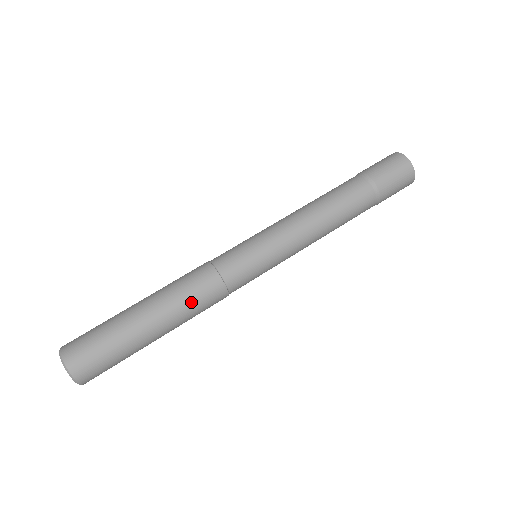
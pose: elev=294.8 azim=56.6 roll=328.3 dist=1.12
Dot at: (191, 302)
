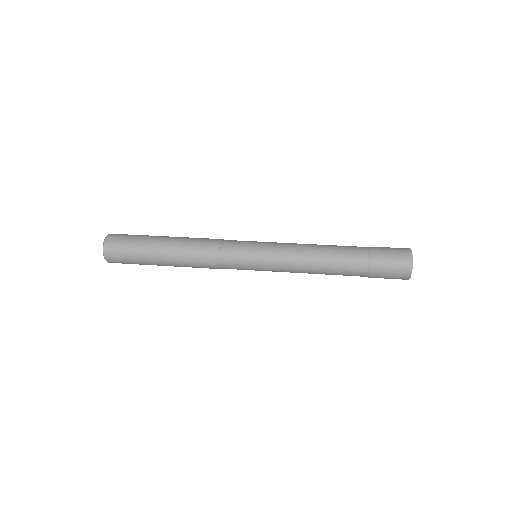
Dot at: (193, 248)
